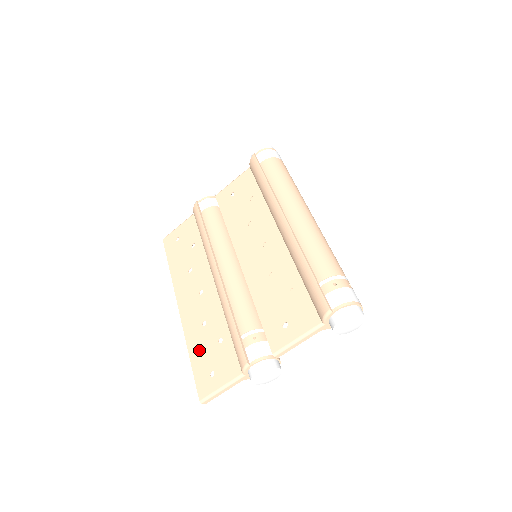
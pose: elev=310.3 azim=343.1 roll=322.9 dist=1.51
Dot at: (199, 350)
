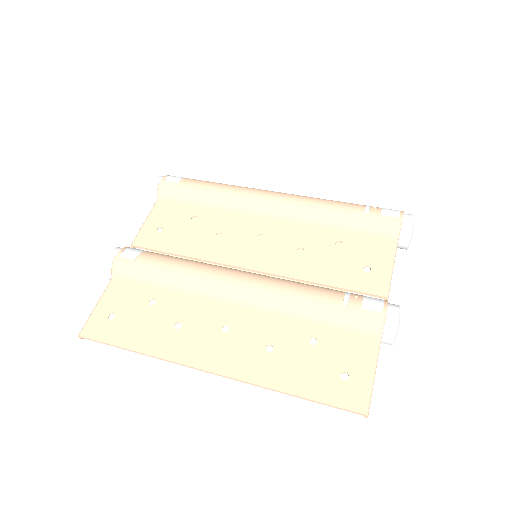
Dot at: (297, 375)
